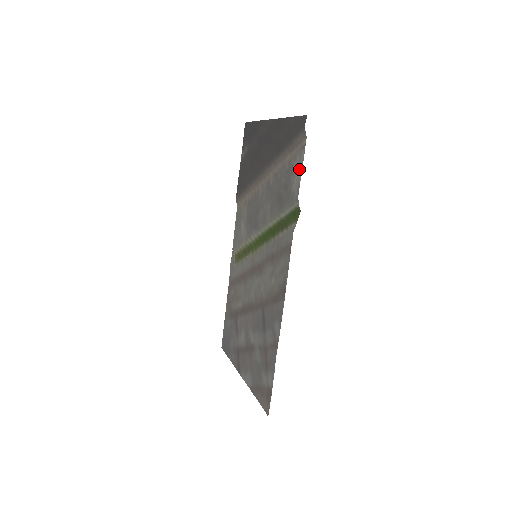
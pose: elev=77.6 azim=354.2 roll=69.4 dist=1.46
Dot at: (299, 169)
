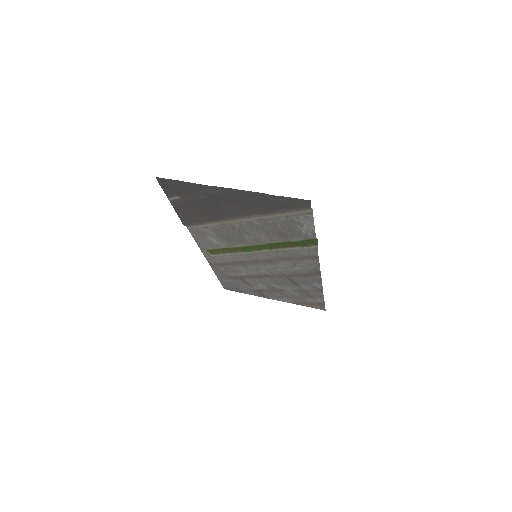
Dot at: (309, 224)
